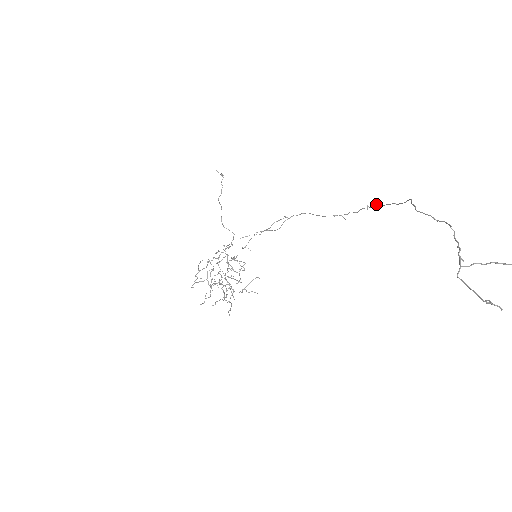
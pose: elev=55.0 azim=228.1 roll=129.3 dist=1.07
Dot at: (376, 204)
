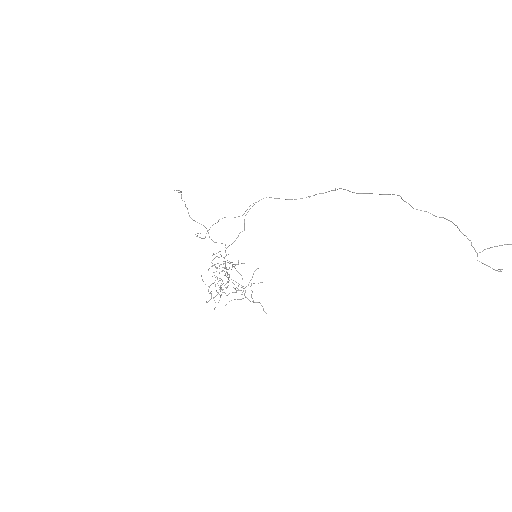
Dot at: (353, 192)
